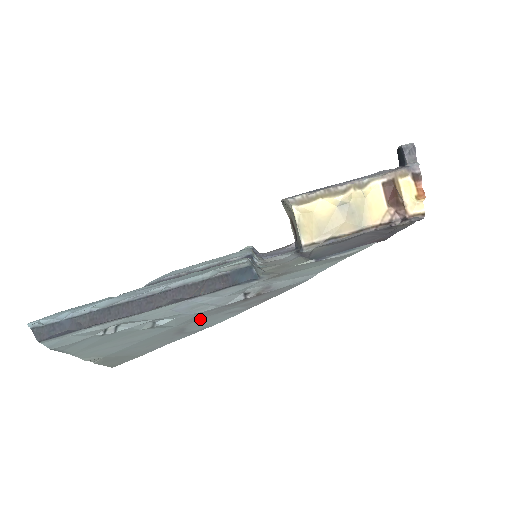
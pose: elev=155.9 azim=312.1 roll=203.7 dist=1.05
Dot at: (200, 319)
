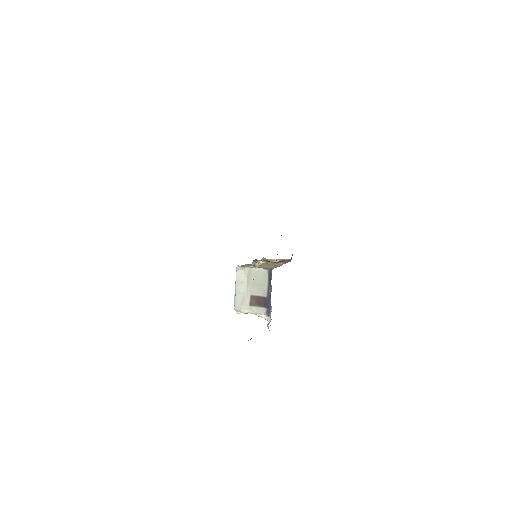
Dot at: occluded
